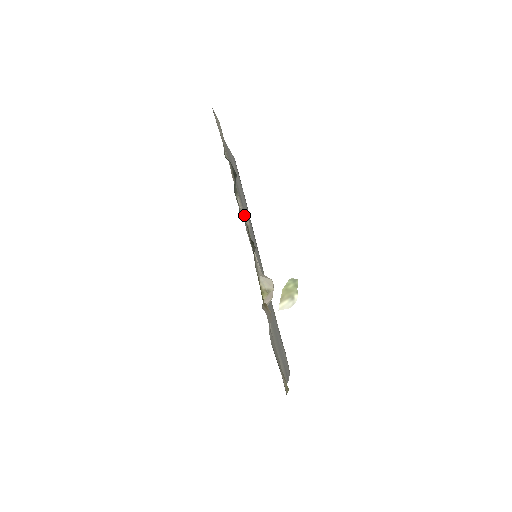
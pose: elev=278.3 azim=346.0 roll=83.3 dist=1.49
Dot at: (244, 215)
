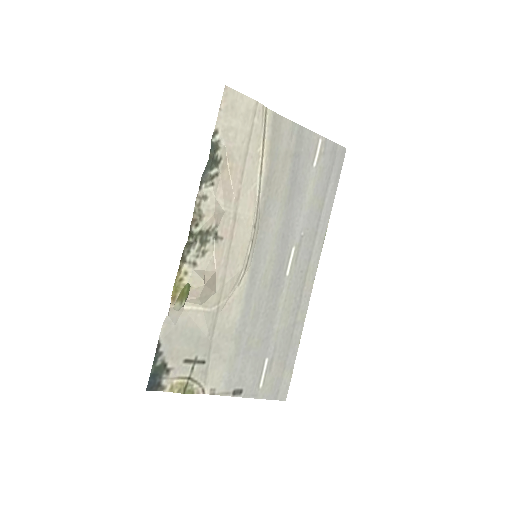
Dot at: (213, 205)
